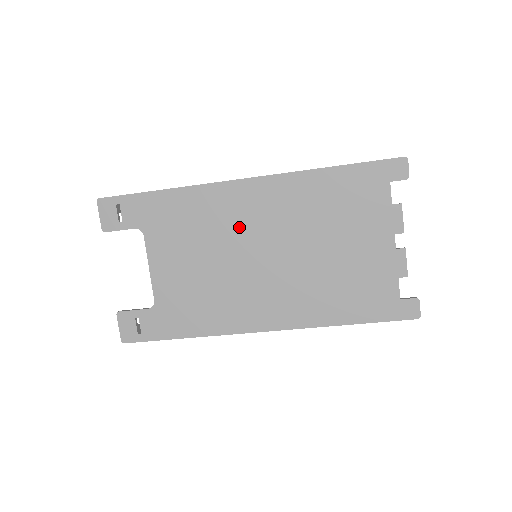
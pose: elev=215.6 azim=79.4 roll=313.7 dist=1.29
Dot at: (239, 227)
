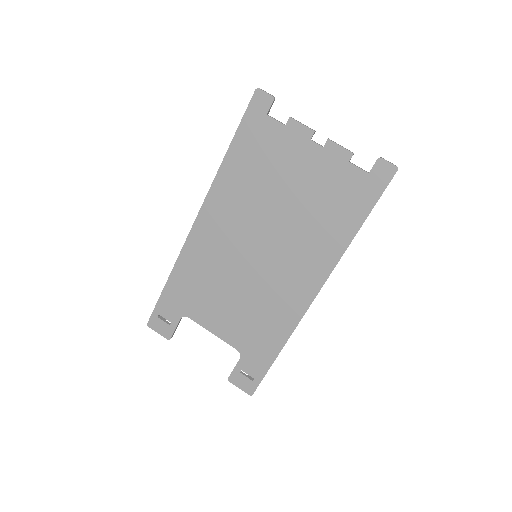
Dot at: (225, 251)
